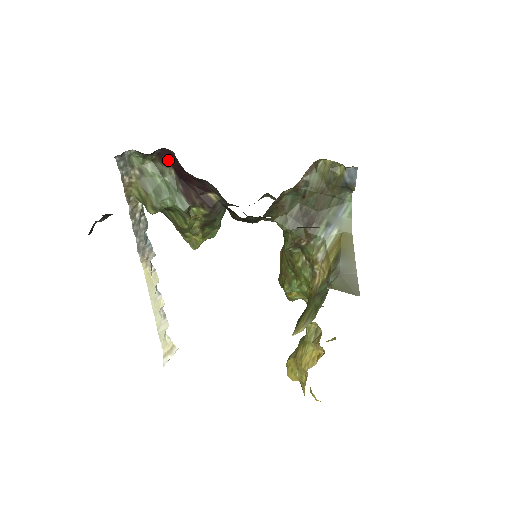
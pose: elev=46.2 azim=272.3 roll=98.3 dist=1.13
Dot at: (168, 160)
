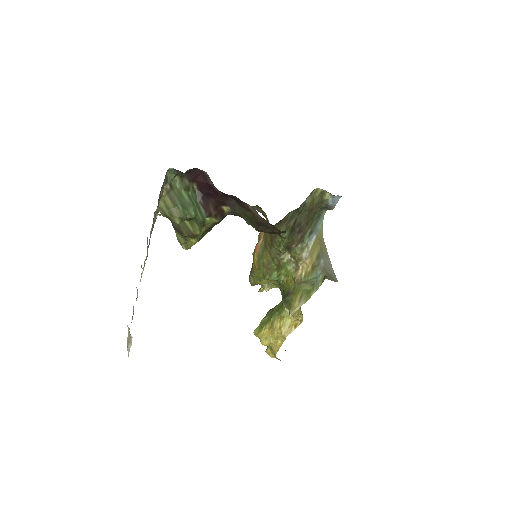
Dot at: (196, 178)
